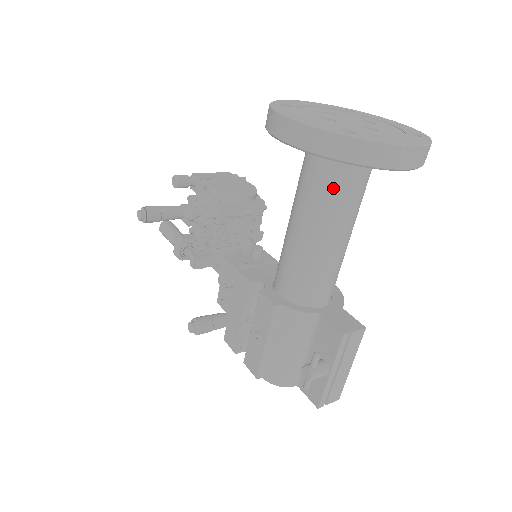
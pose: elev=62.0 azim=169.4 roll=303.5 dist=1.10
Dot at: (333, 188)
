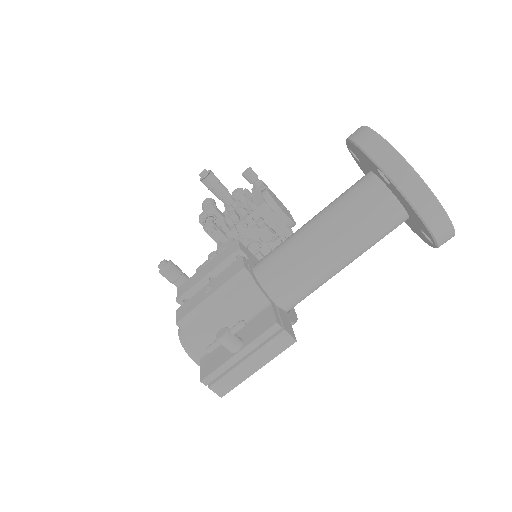
Dot at: (360, 208)
